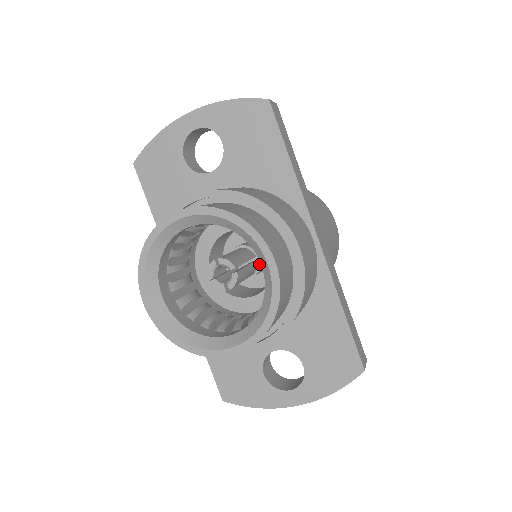
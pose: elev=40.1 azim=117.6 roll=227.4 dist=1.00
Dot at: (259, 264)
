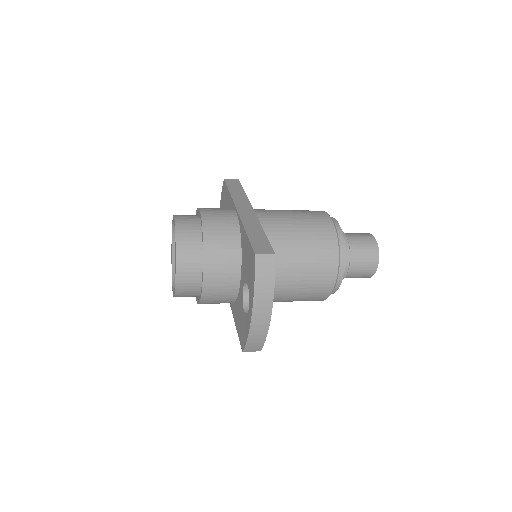
Dot at: occluded
